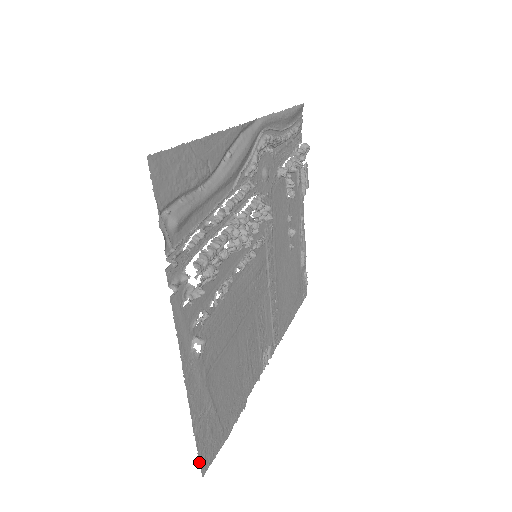
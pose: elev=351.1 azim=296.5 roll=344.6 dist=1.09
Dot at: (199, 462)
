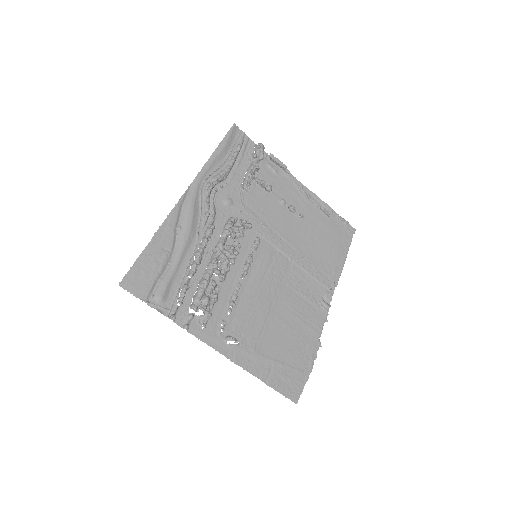
Dot at: (286, 397)
